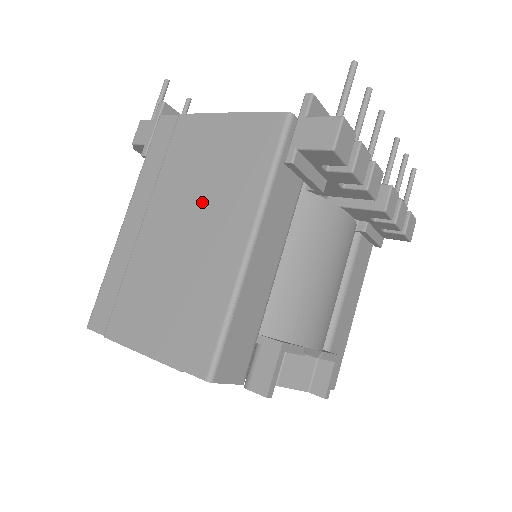
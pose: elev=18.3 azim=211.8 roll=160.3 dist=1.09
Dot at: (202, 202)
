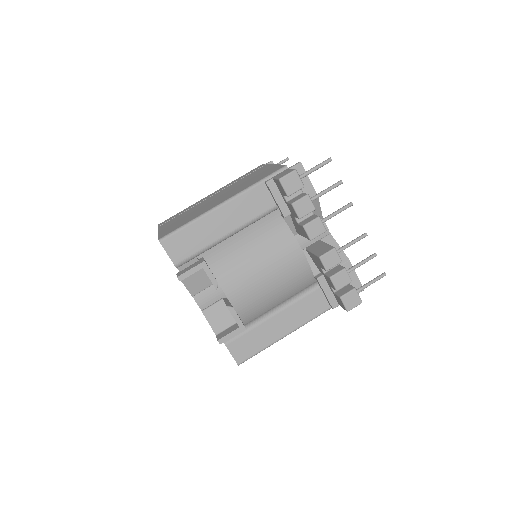
Dot at: (232, 190)
